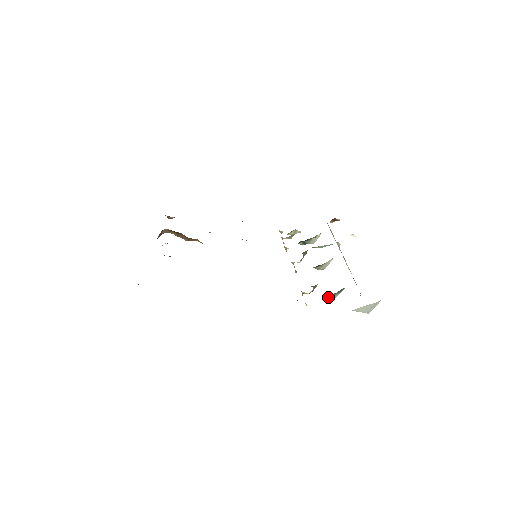
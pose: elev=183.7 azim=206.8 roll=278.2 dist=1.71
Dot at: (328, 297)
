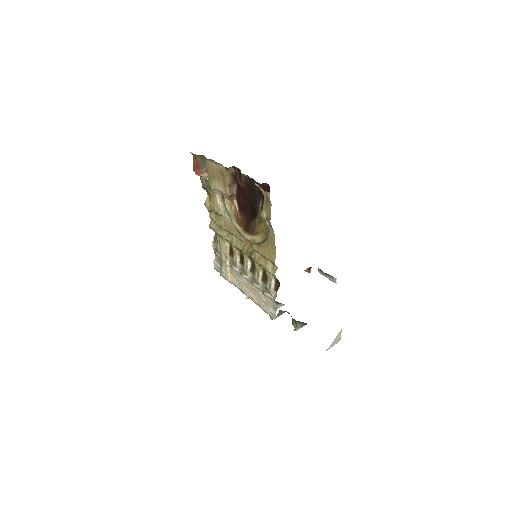
Dot at: (298, 324)
